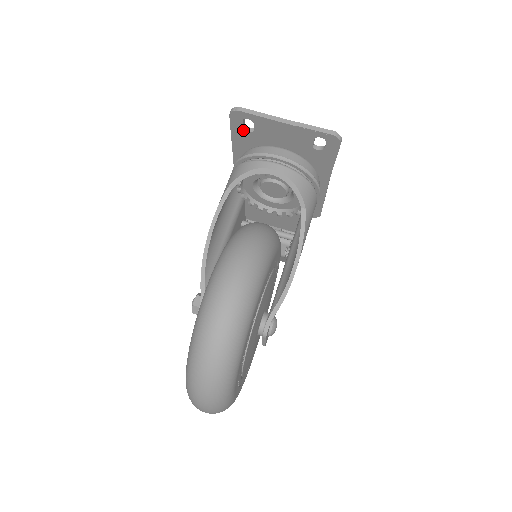
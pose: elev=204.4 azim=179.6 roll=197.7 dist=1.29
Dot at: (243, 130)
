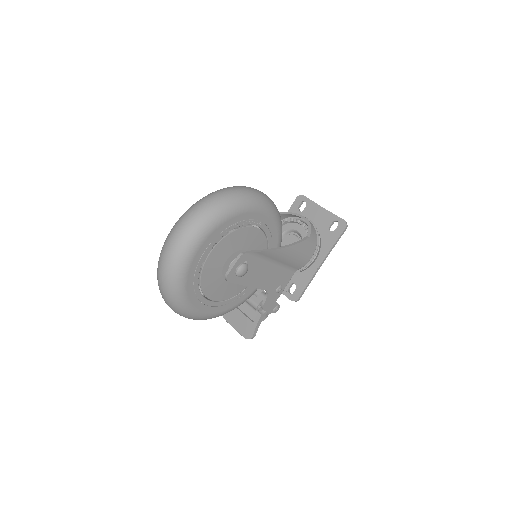
Dot at: (297, 209)
